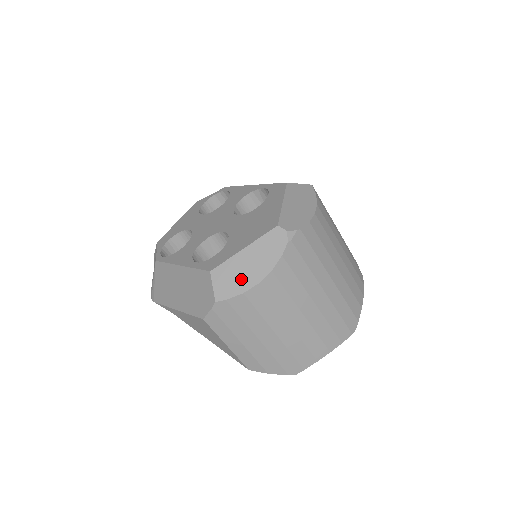
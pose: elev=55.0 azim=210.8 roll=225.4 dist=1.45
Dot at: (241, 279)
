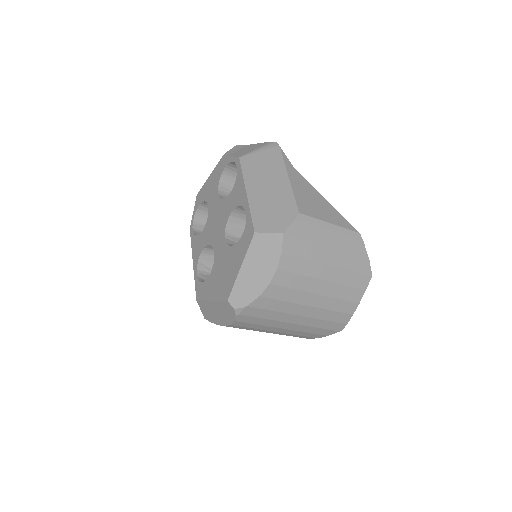
Dot at: (214, 317)
